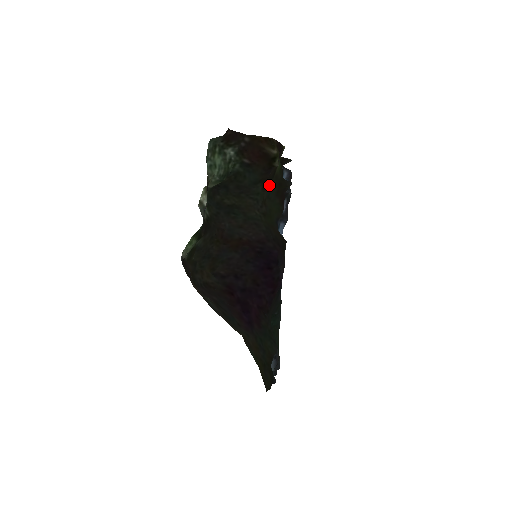
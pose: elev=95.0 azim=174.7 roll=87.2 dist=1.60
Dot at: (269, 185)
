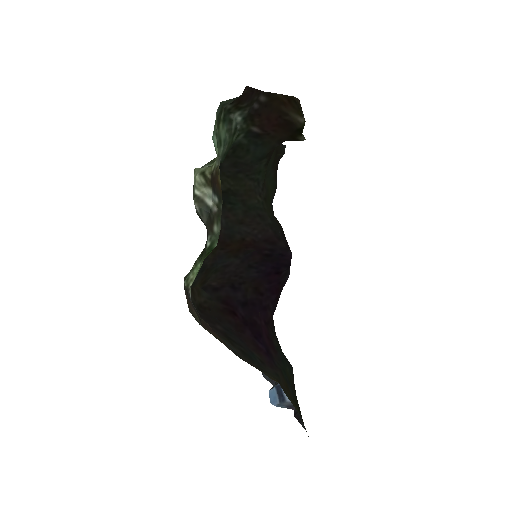
Dot at: occluded
